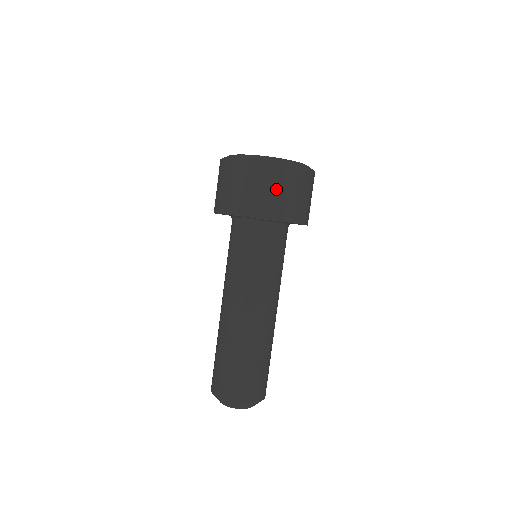
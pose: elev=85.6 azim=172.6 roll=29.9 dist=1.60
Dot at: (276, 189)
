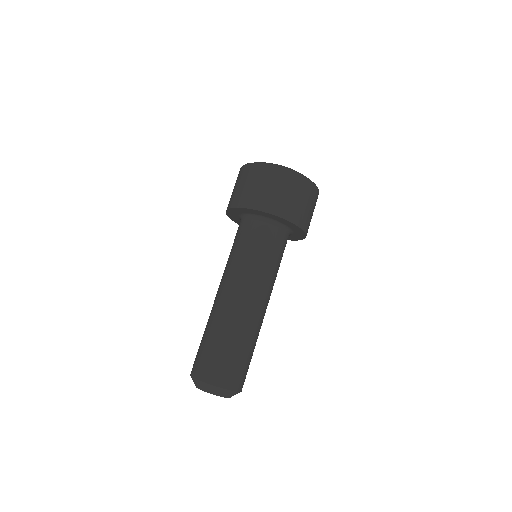
Dot at: (308, 204)
